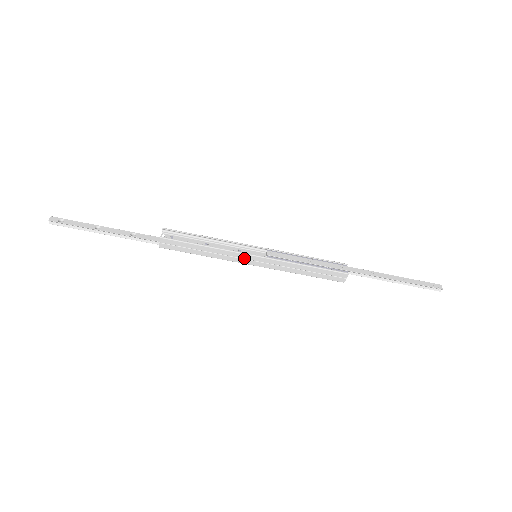
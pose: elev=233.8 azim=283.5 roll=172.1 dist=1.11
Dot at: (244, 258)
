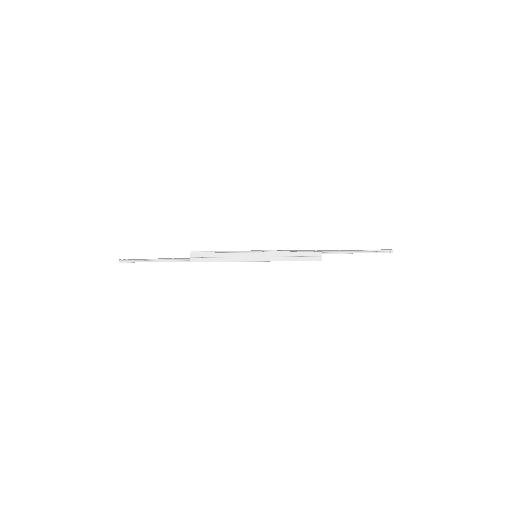
Dot at: (248, 256)
